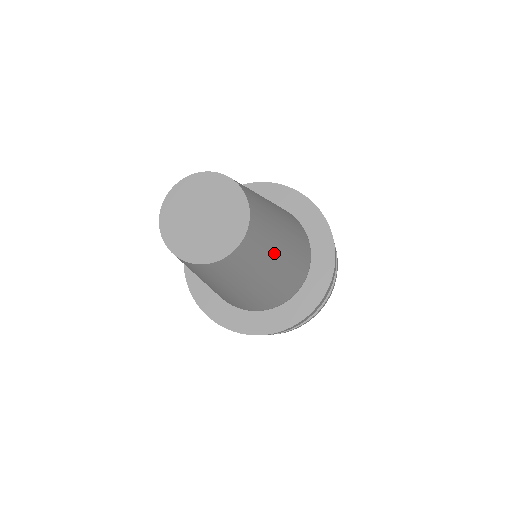
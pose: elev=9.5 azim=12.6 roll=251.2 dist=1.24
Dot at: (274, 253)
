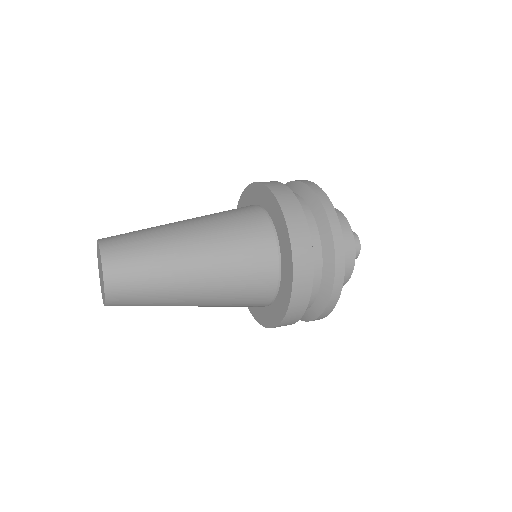
Dot at: (171, 302)
